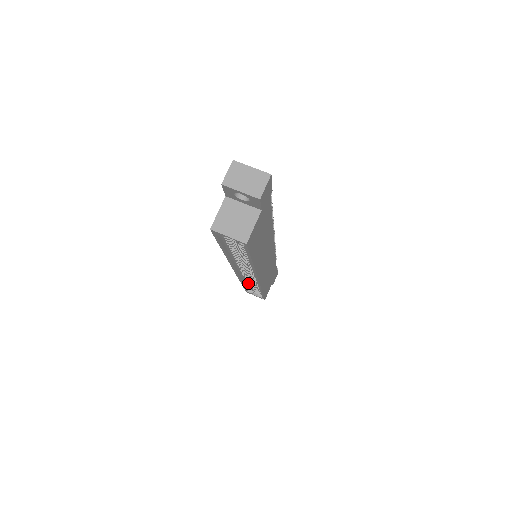
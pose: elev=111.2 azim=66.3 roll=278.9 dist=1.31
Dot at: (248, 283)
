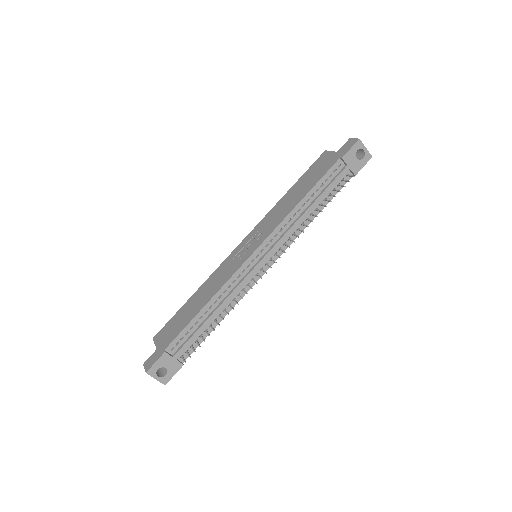
Dot at: occluded
